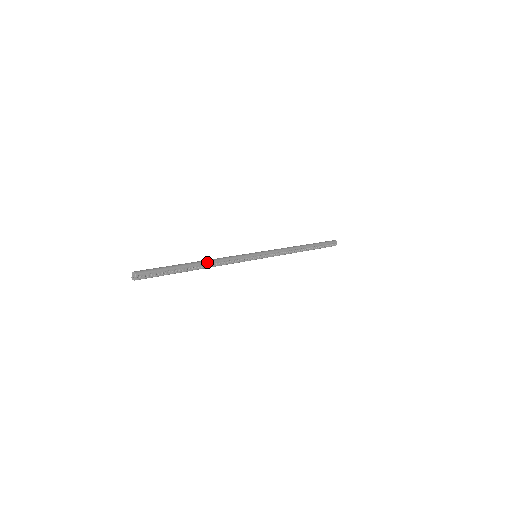
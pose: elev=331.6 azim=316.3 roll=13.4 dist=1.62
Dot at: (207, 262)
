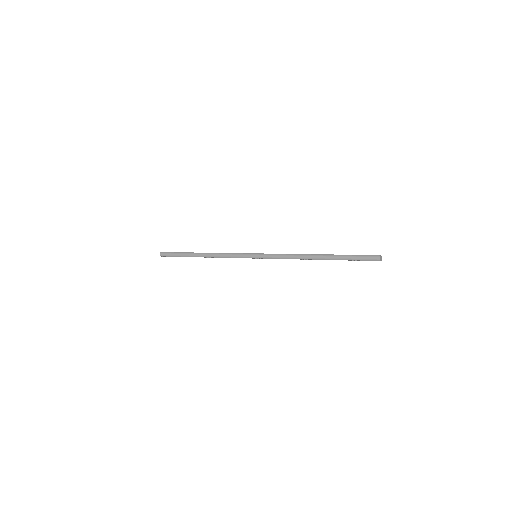
Dot at: (206, 257)
